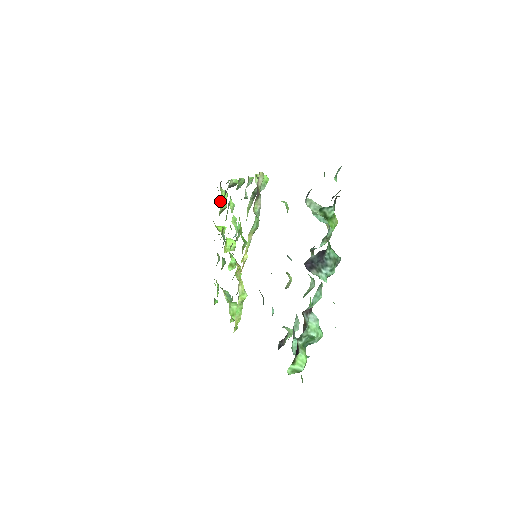
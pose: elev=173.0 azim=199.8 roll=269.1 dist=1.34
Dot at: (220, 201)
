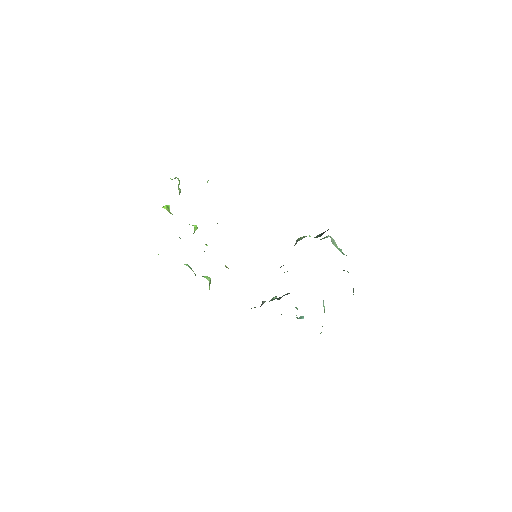
Dot at: (179, 191)
